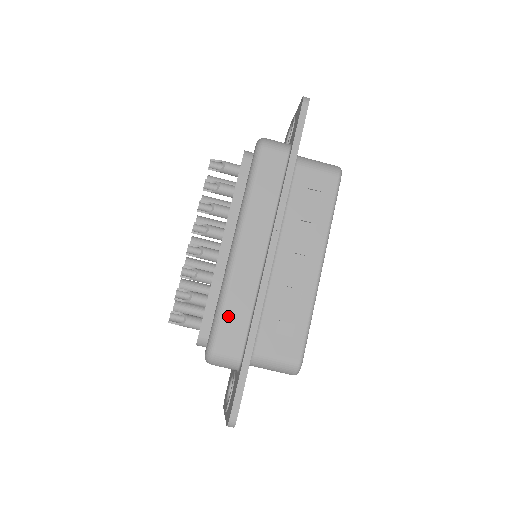
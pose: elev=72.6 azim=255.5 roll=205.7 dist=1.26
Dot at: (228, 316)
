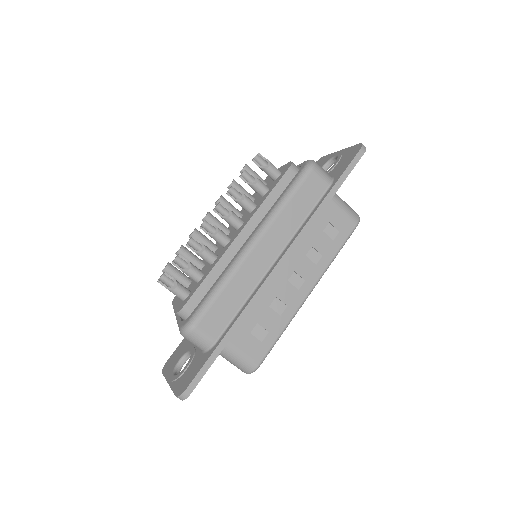
Dot at: (220, 302)
